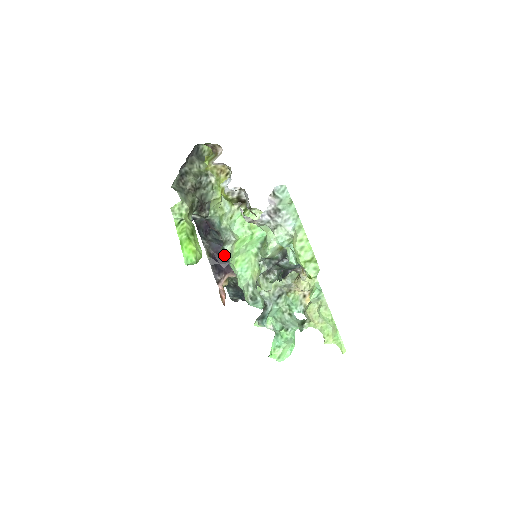
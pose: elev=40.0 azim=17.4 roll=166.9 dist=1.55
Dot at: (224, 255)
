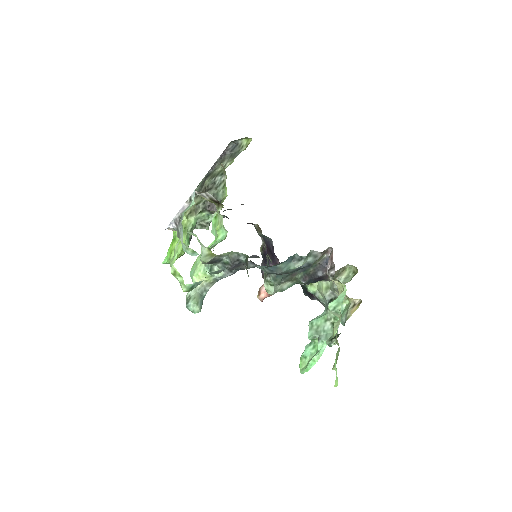
Dot at: (271, 250)
